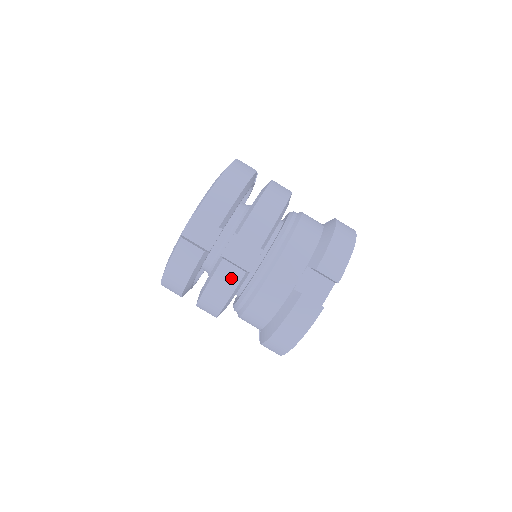
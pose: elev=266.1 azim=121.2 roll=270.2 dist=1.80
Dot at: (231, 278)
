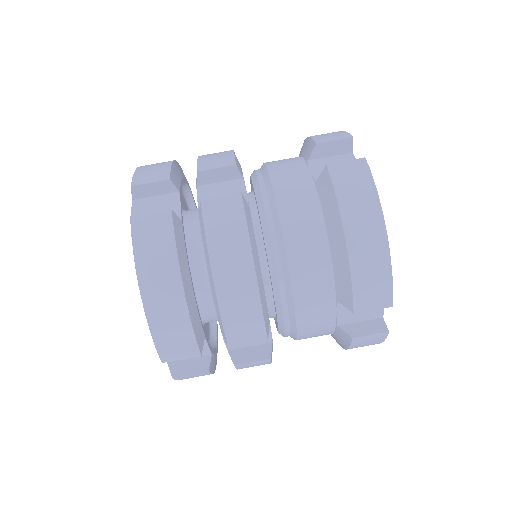
Dot at: (229, 212)
